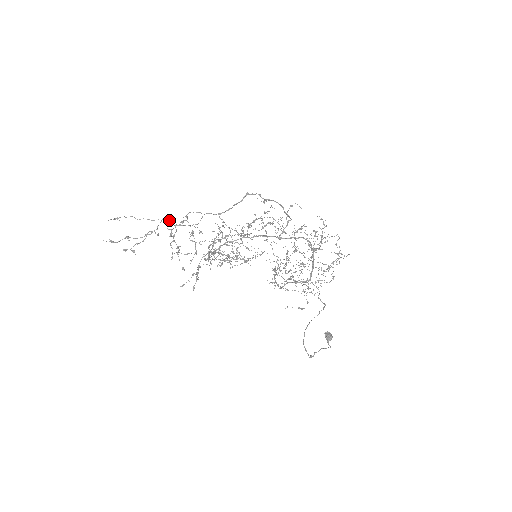
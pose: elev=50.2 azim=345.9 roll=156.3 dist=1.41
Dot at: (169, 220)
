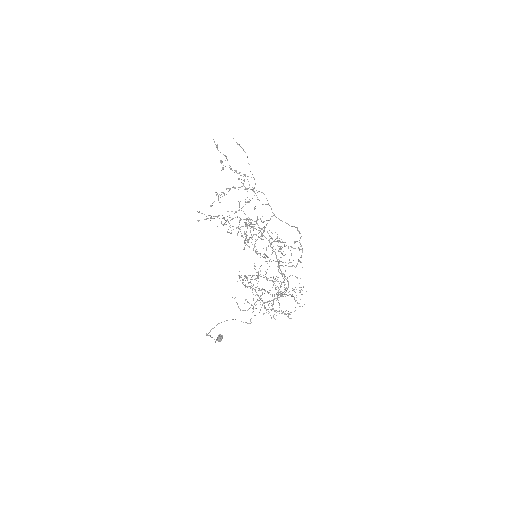
Dot at: occluded
